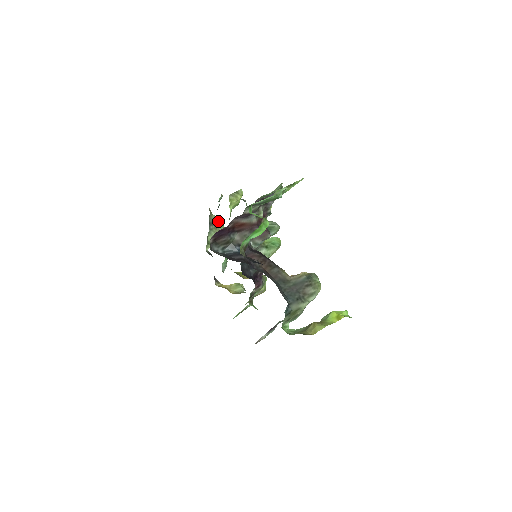
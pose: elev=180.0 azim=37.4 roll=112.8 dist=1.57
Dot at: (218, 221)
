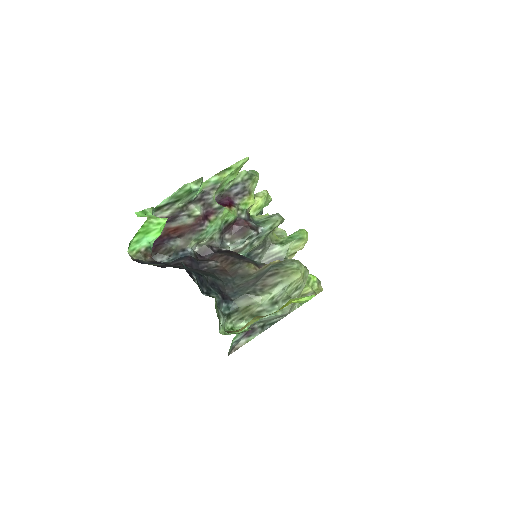
Dot at: (278, 229)
